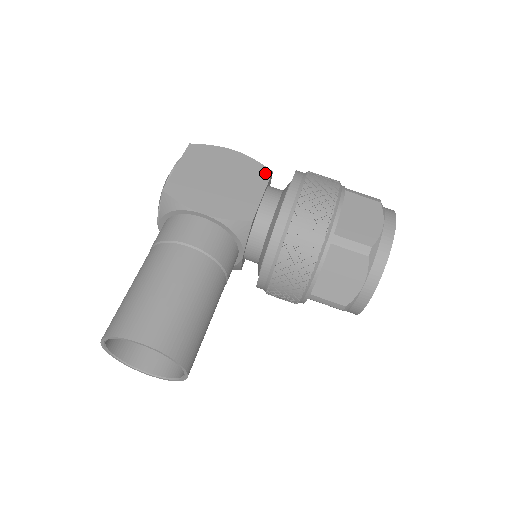
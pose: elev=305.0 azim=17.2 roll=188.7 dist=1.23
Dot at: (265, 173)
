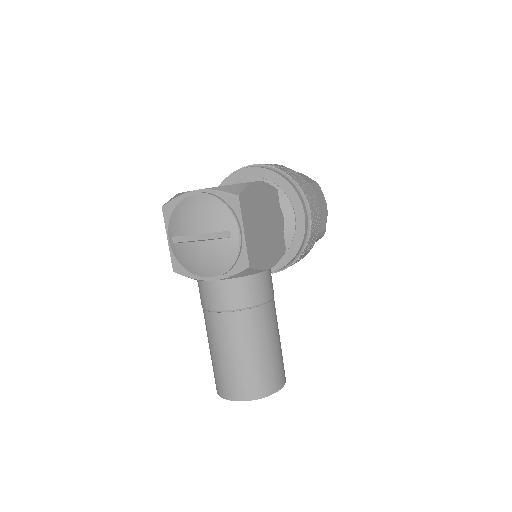
Dot at: (276, 195)
